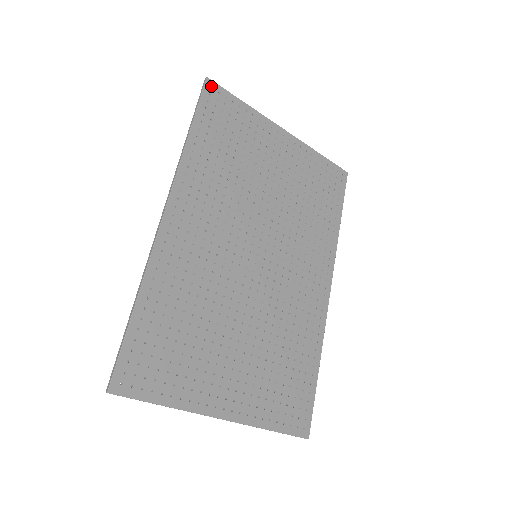
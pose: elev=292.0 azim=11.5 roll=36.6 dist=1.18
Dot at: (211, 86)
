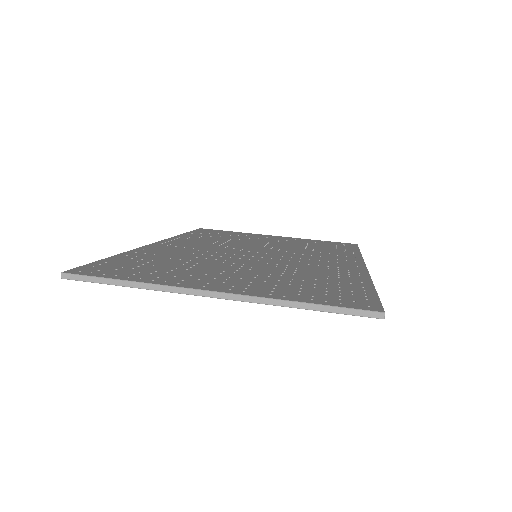
Dot at: (203, 229)
